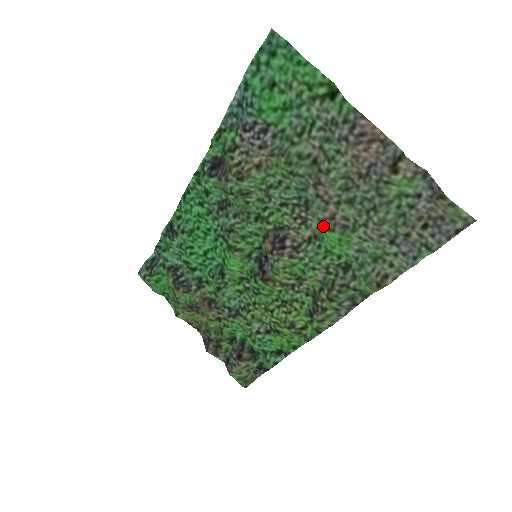
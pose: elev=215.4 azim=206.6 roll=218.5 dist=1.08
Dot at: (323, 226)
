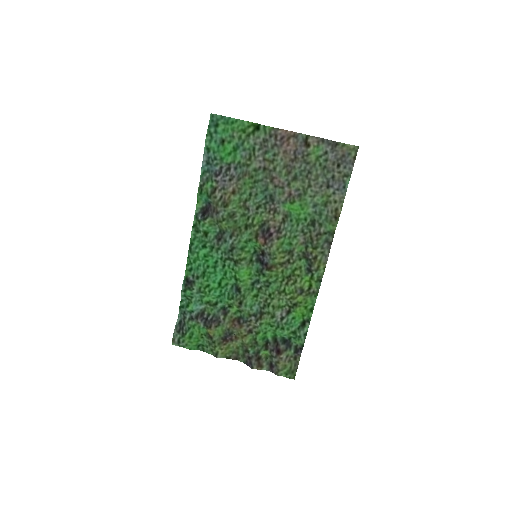
Dot at: (287, 205)
